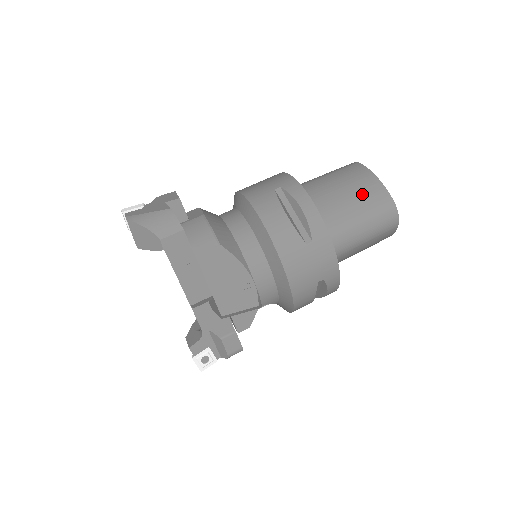
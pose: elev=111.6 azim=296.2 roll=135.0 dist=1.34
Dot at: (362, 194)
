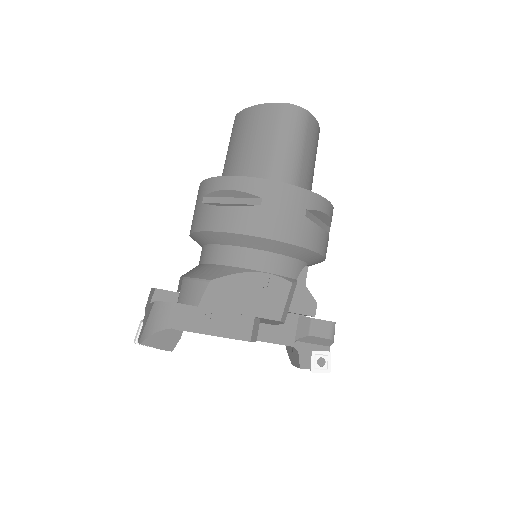
Dot at: (258, 128)
